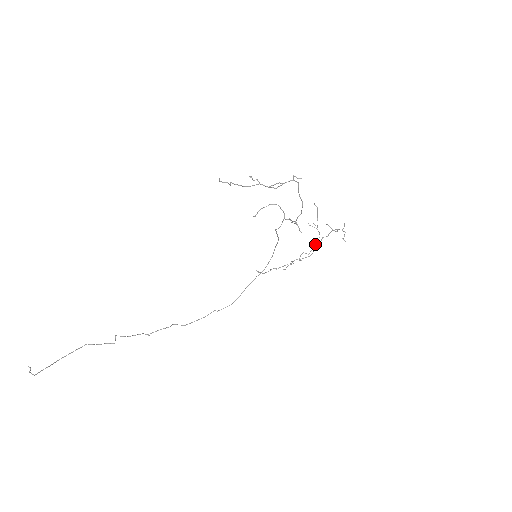
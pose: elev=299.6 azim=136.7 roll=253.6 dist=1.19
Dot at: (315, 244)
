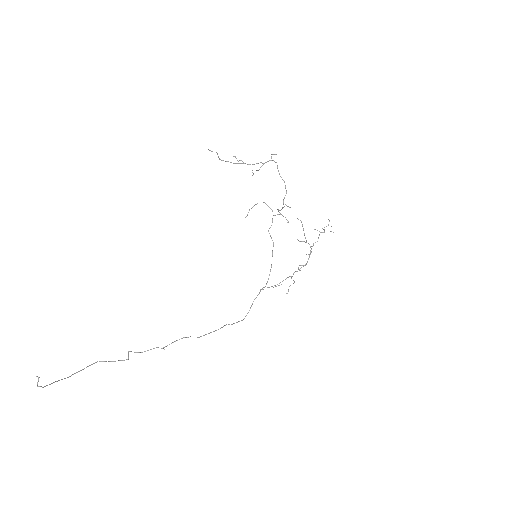
Dot at: (309, 255)
